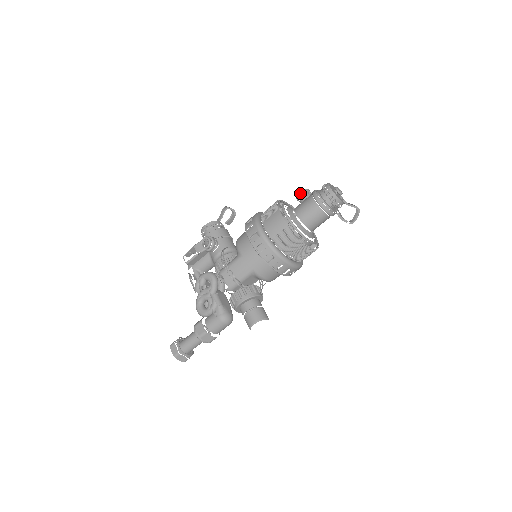
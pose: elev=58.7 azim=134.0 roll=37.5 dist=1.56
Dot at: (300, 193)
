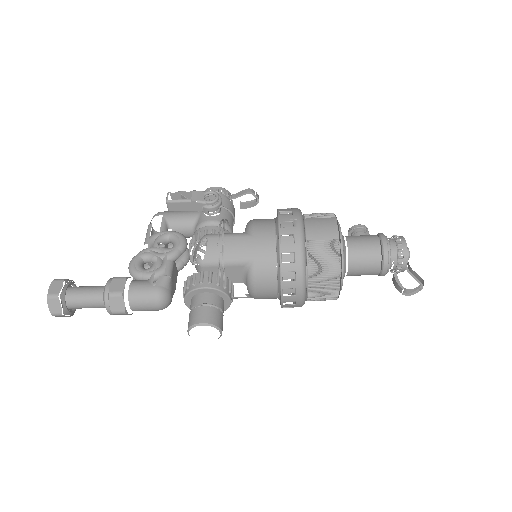
Dot at: (360, 226)
